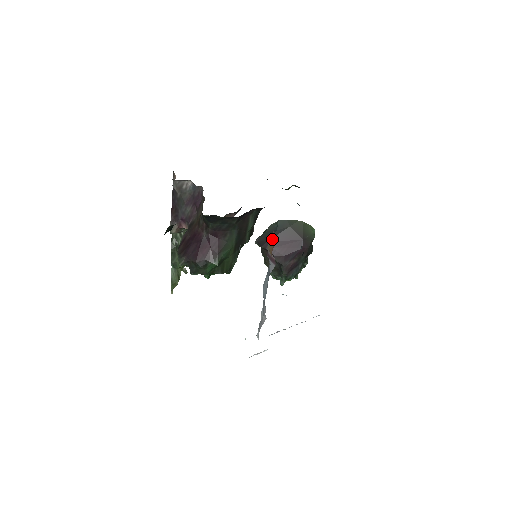
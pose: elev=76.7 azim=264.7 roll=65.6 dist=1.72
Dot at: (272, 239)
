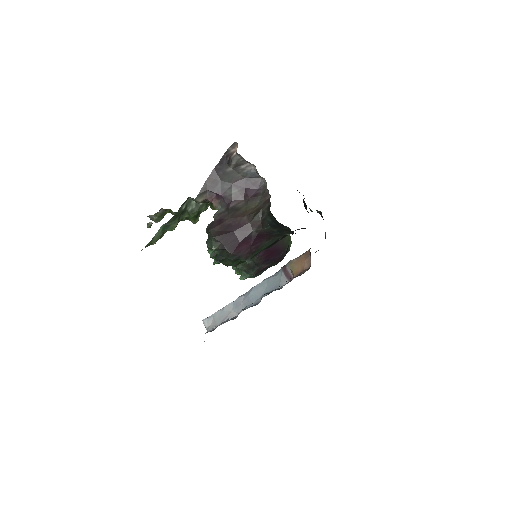
Dot at: (302, 260)
